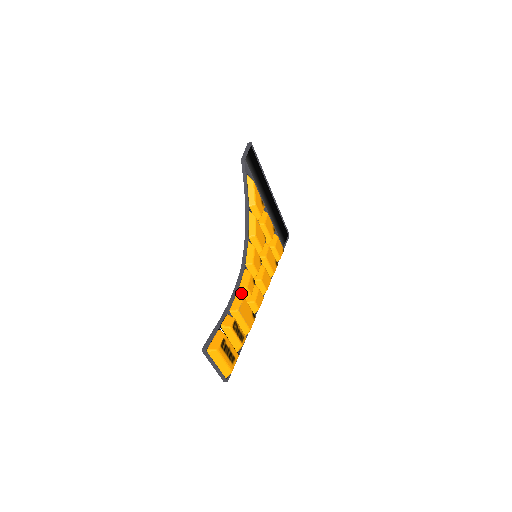
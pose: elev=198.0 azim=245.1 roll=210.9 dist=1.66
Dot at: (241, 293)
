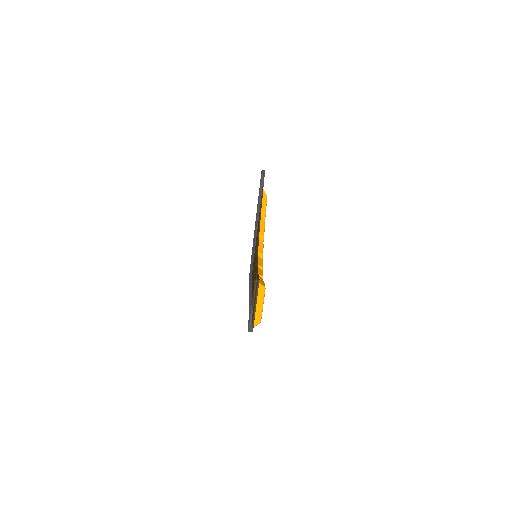
Dot at: occluded
